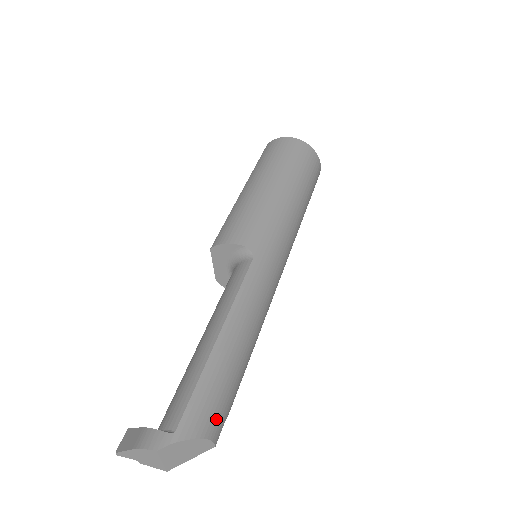
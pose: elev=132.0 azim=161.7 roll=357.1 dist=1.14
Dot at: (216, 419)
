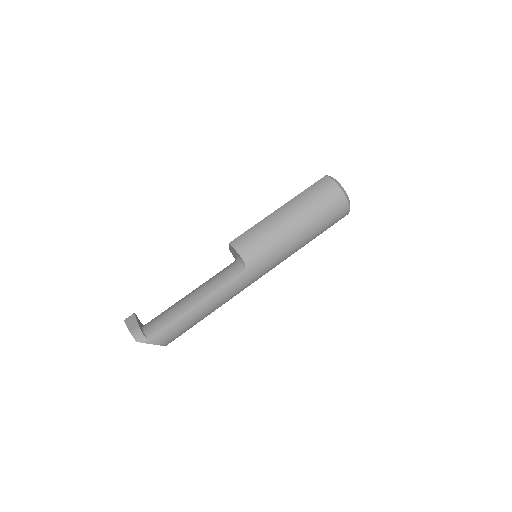
Dot at: (171, 339)
